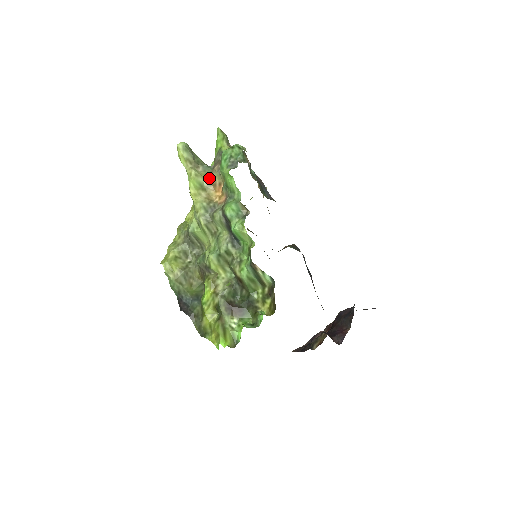
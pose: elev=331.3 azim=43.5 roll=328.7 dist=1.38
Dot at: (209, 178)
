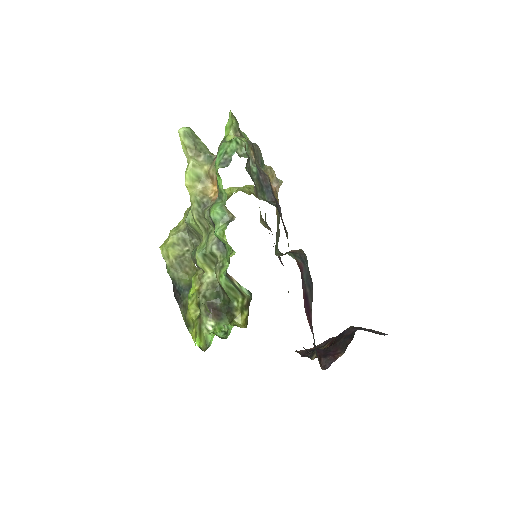
Dot at: (208, 170)
